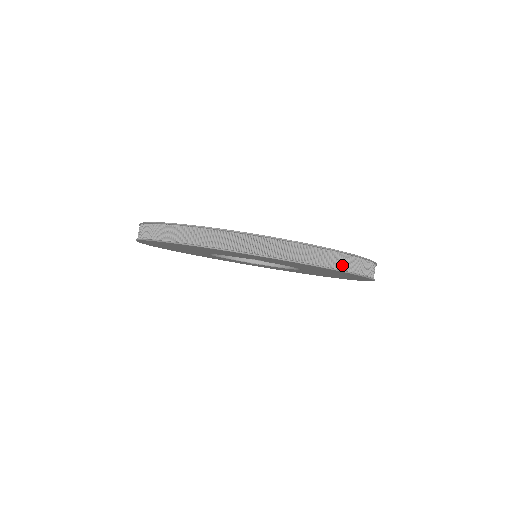
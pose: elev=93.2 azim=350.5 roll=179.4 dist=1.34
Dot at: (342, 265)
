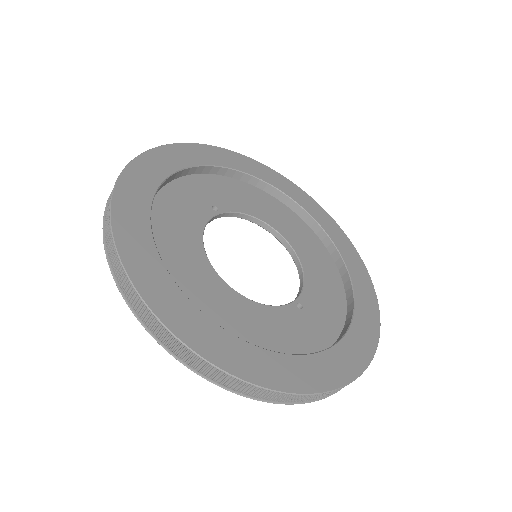
Dot at: occluded
